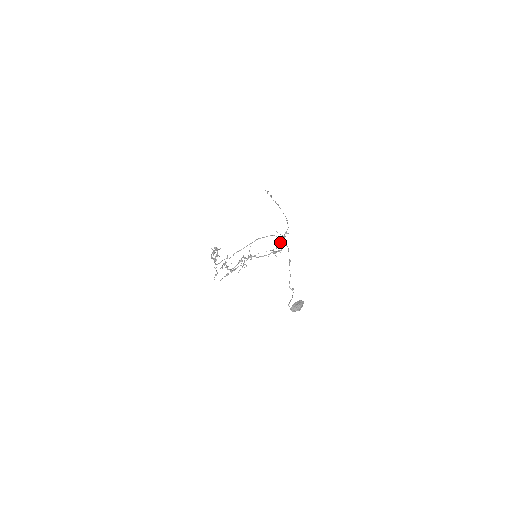
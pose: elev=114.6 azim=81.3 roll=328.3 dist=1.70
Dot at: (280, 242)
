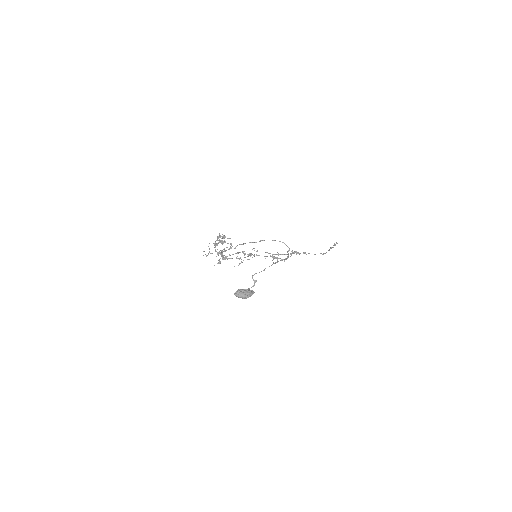
Dot at: (287, 252)
